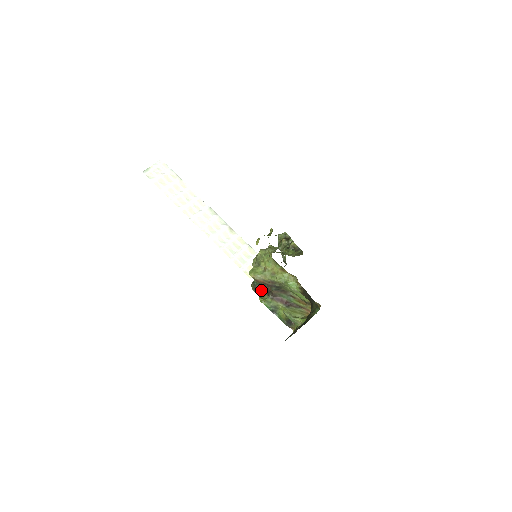
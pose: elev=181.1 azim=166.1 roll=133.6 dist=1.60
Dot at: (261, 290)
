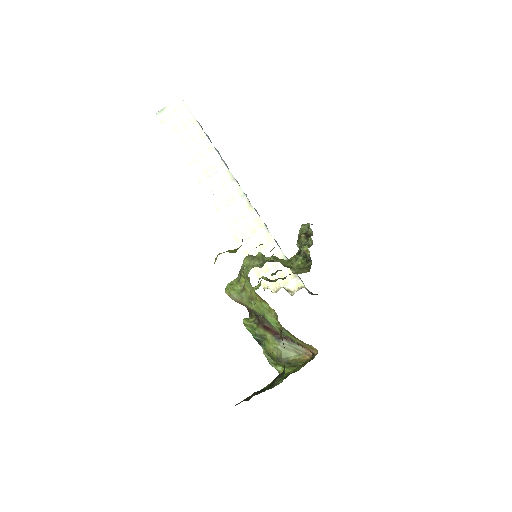
Dot at: occluded
